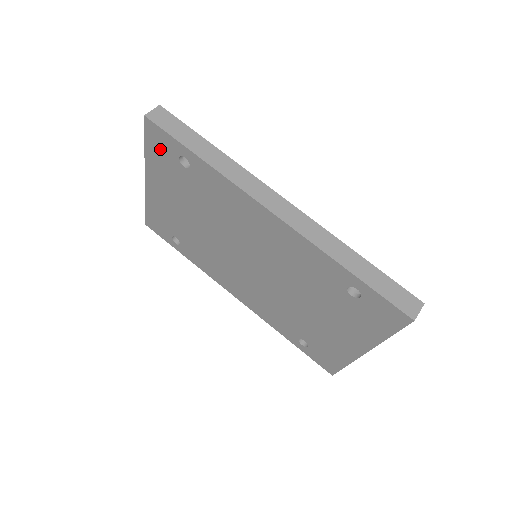
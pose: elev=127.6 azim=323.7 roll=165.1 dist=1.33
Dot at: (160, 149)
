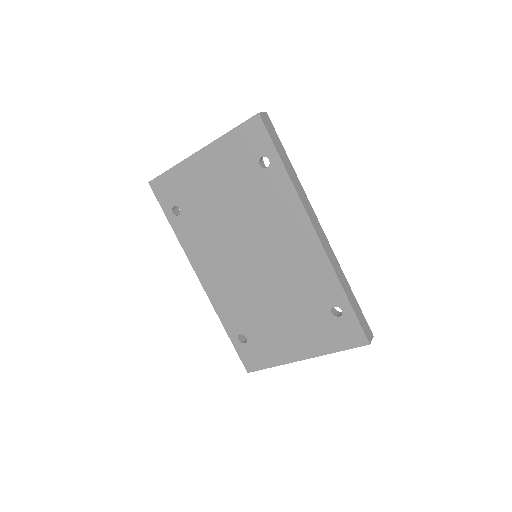
Dot at: (247, 141)
